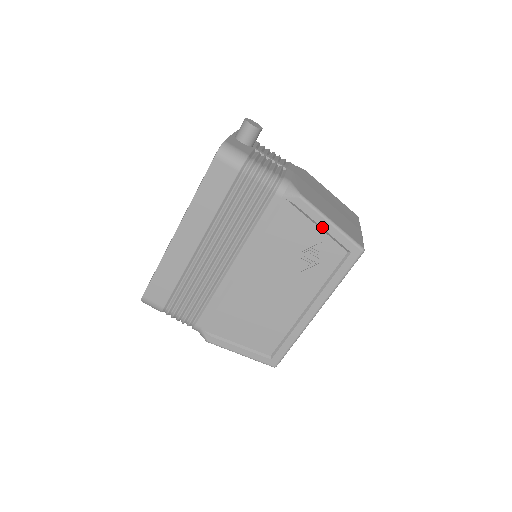
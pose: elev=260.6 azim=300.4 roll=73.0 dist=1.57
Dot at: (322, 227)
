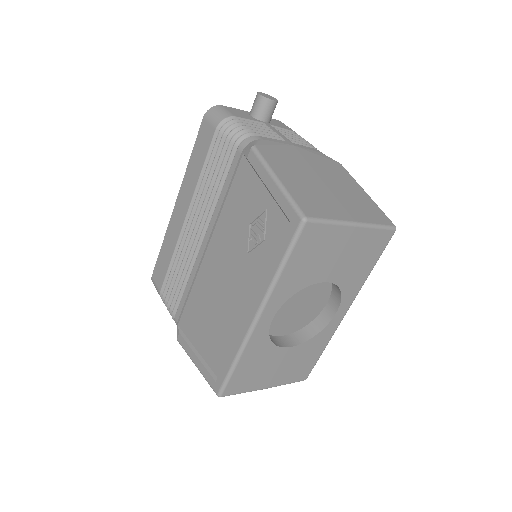
Dot at: (266, 186)
